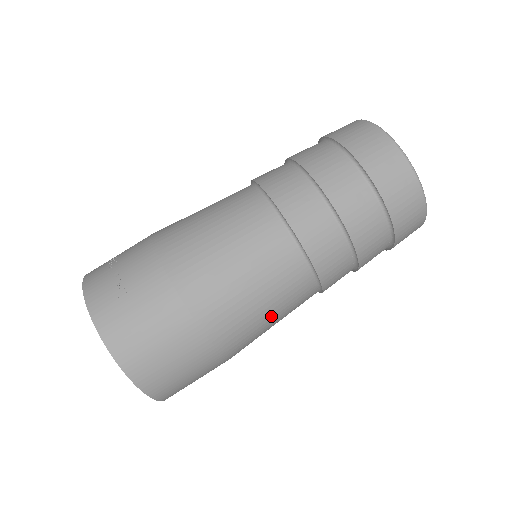
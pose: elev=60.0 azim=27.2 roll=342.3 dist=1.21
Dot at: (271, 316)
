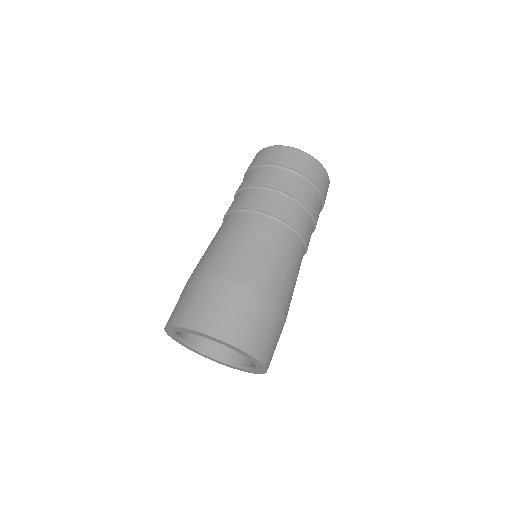
Dot at: (290, 269)
